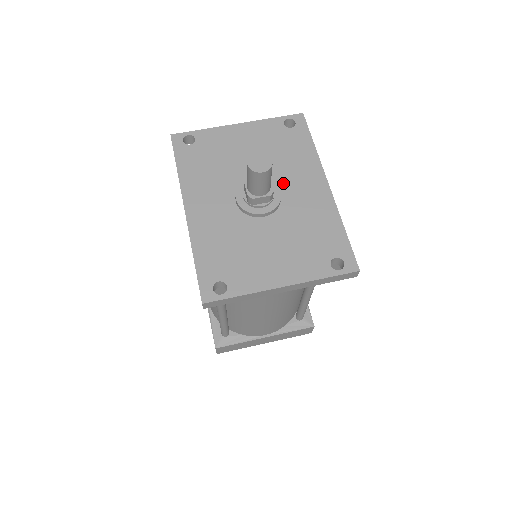
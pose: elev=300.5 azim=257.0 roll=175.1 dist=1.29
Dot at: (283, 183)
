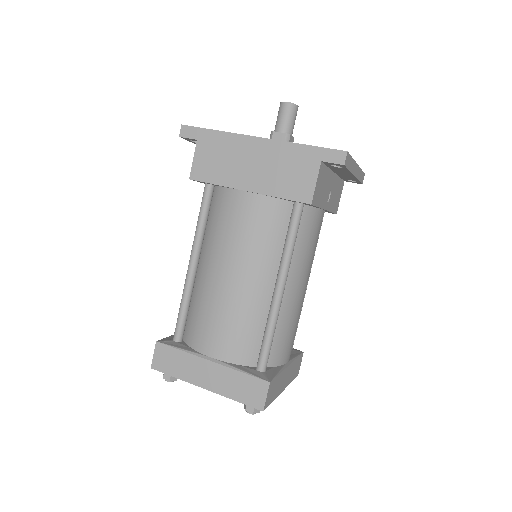
Dot at: occluded
